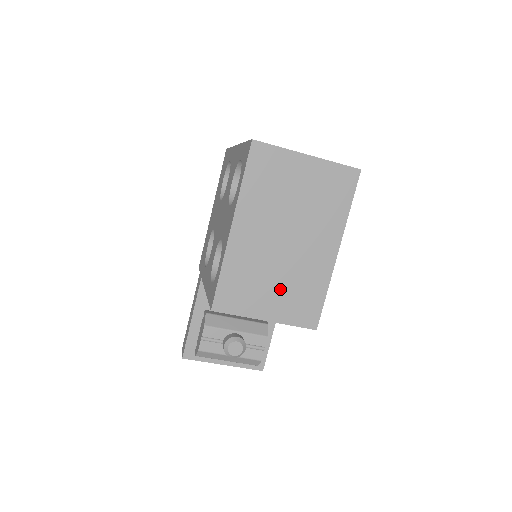
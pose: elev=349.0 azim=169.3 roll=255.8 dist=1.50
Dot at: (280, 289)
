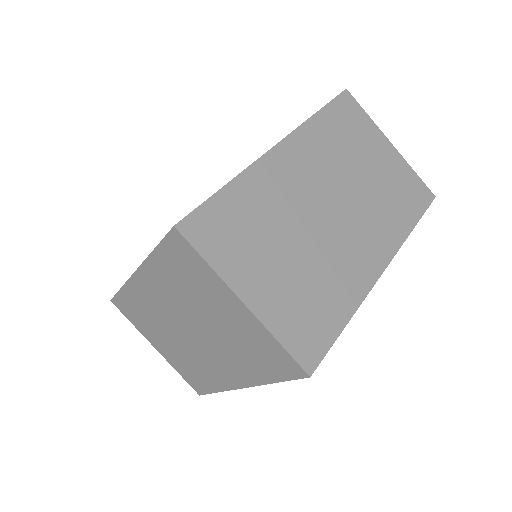
Dot at: (174, 348)
